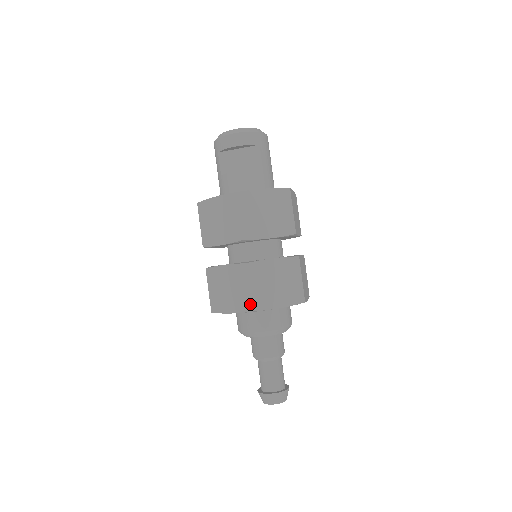
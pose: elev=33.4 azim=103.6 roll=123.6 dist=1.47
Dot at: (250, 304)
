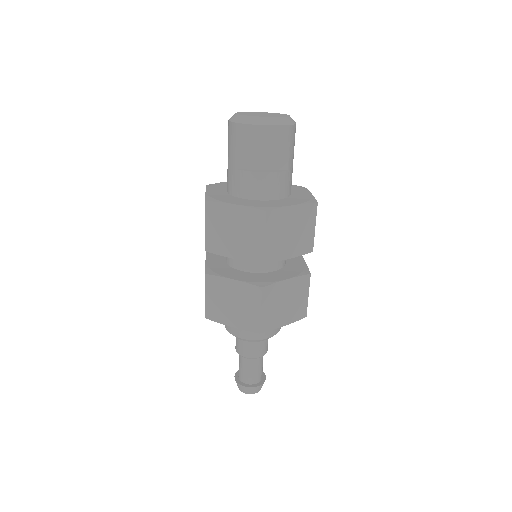
Dot at: (259, 327)
